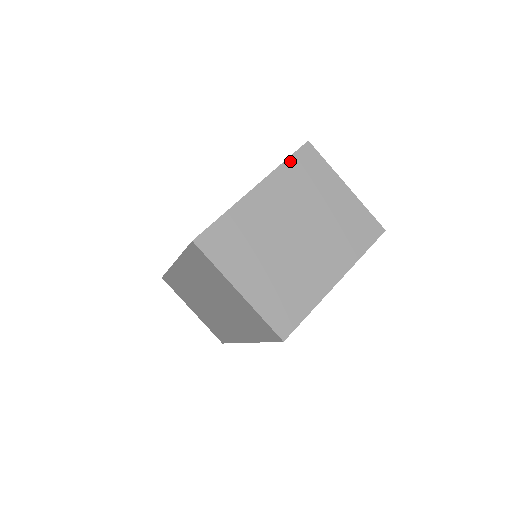
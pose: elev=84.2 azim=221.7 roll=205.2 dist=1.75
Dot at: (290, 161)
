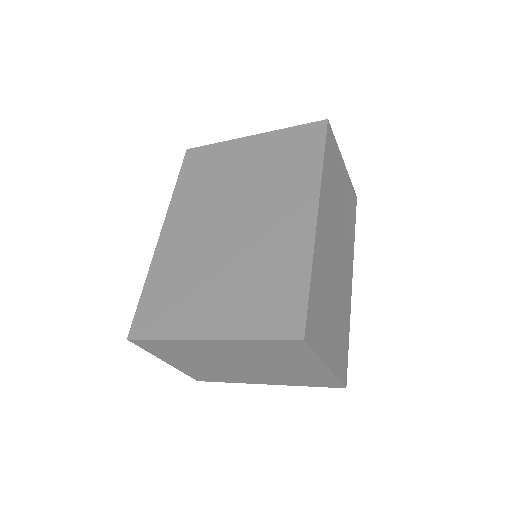
Dot at: (265, 341)
